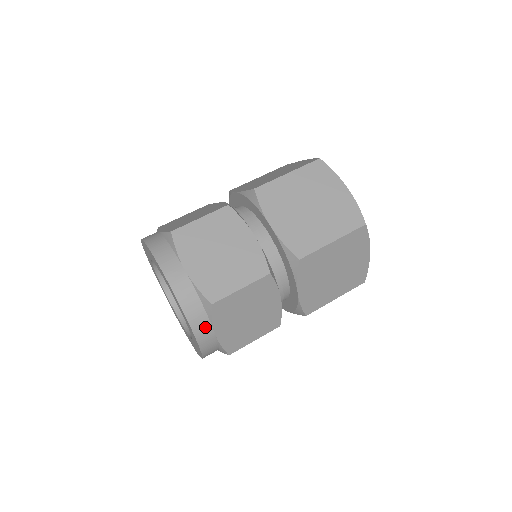
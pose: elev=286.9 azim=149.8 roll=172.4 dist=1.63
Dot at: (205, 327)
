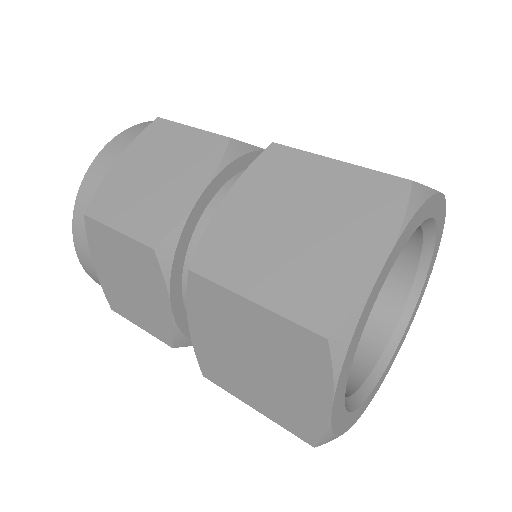
Dot at: occluded
